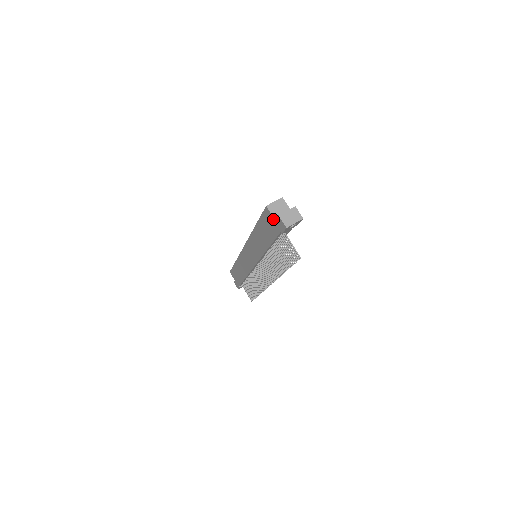
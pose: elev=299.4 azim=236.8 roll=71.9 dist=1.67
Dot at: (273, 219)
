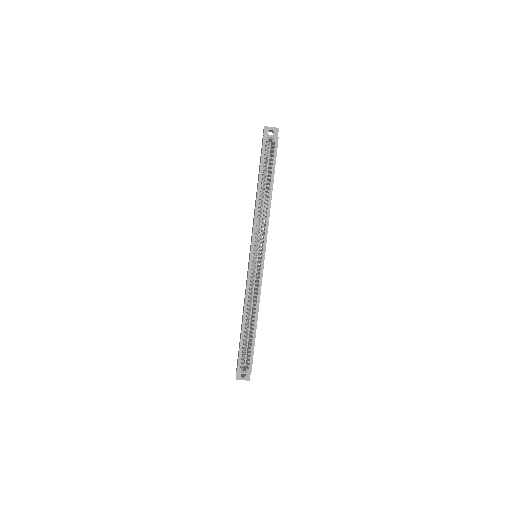
Dot at: occluded
